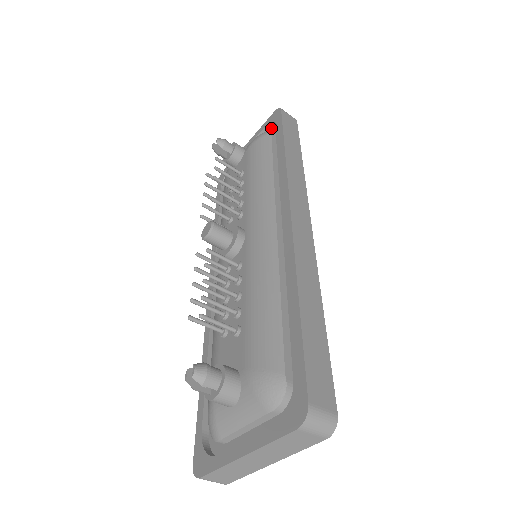
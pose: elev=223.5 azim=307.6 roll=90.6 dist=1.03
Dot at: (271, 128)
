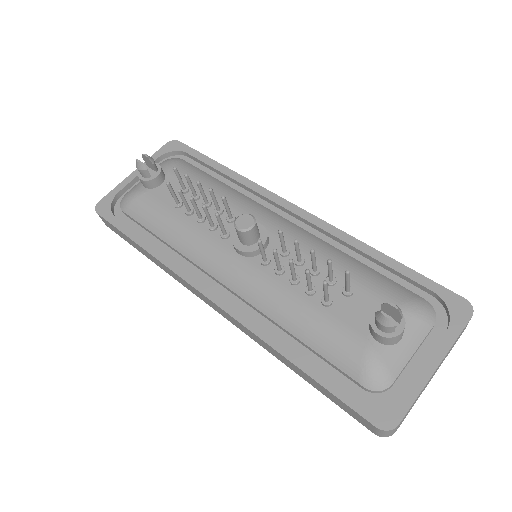
Dot at: (166, 158)
